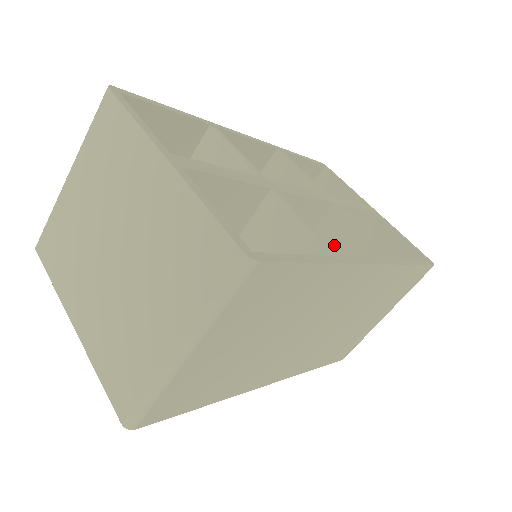
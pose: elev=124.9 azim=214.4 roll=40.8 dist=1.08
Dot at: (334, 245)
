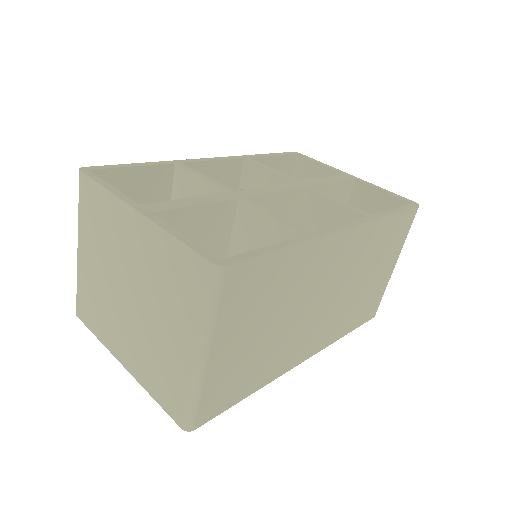
Dot at: (319, 222)
